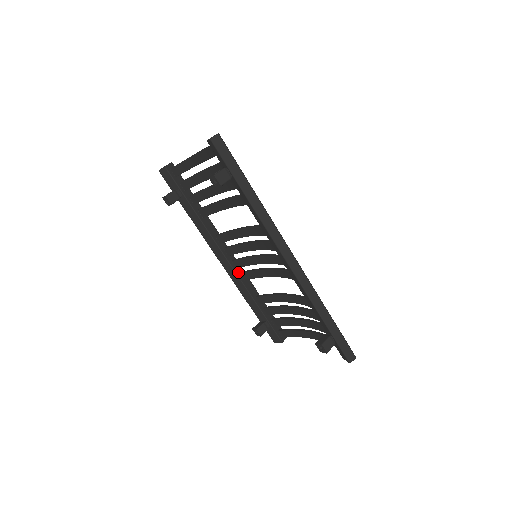
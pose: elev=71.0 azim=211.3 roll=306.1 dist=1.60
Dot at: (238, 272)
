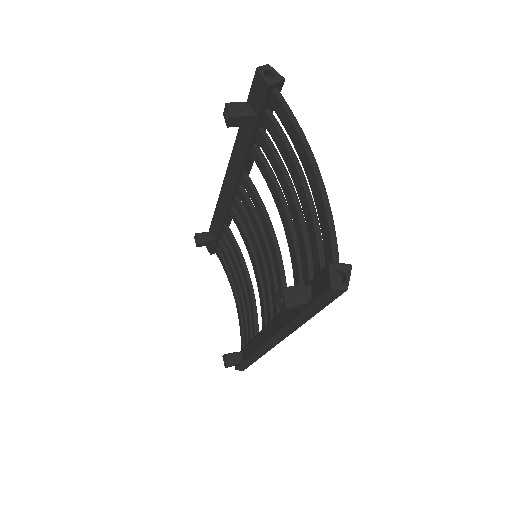
Dot at: (231, 206)
